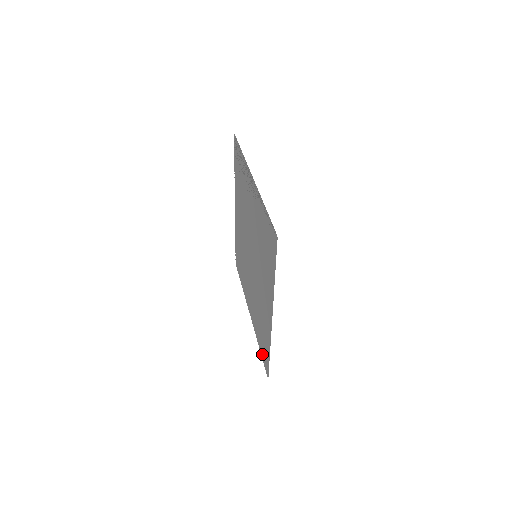
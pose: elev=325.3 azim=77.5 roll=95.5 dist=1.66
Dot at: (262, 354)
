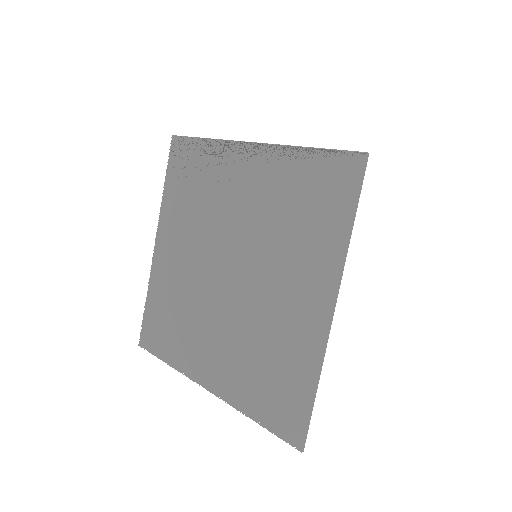
Dot at: (272, 421)
